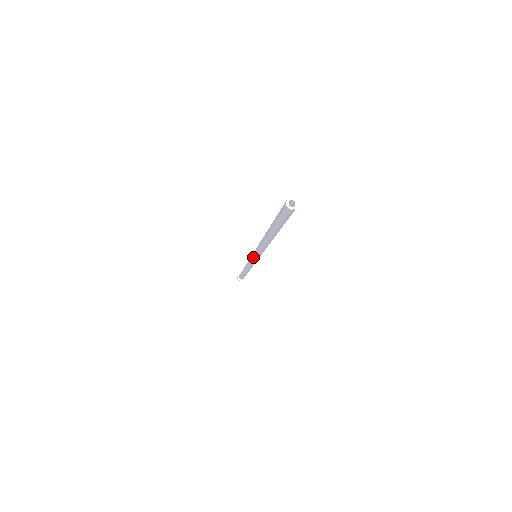
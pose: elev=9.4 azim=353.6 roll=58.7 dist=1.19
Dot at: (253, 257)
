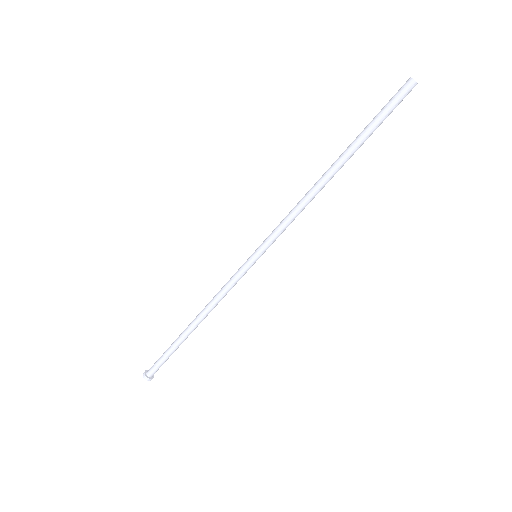
Dot at: (258, 254)
